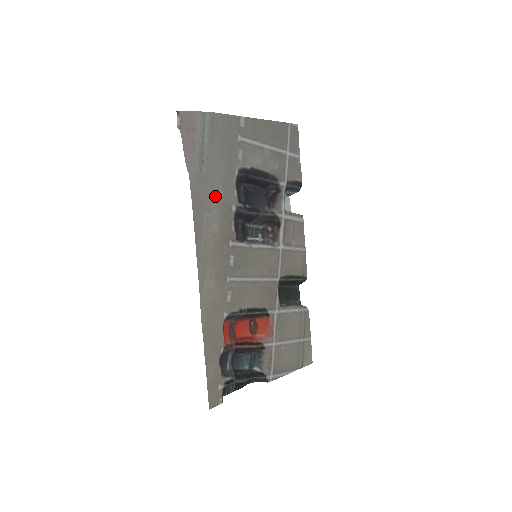
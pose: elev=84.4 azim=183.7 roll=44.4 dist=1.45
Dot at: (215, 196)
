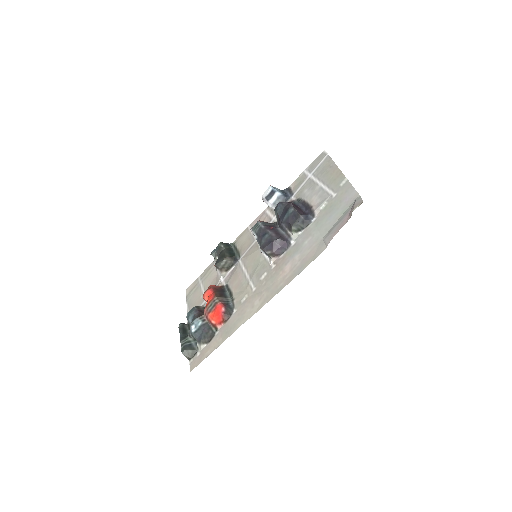
Dot at: (306, 247)
